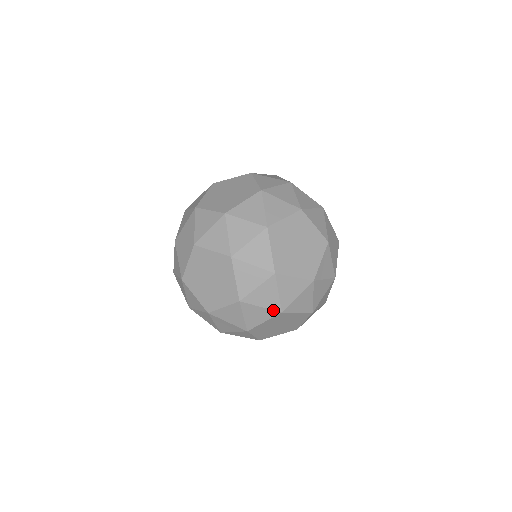
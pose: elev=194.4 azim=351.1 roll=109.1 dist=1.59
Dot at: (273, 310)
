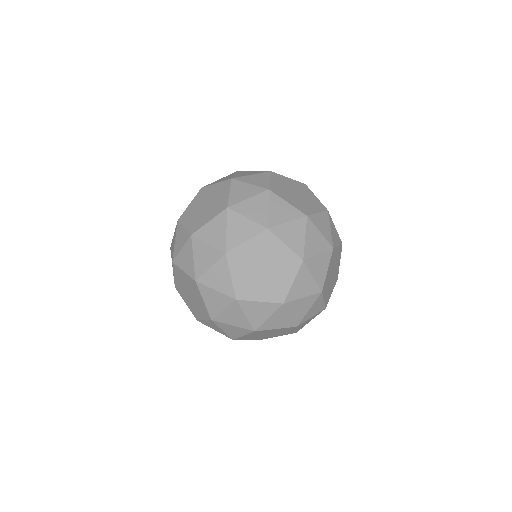
Dot at: (245, 329)
